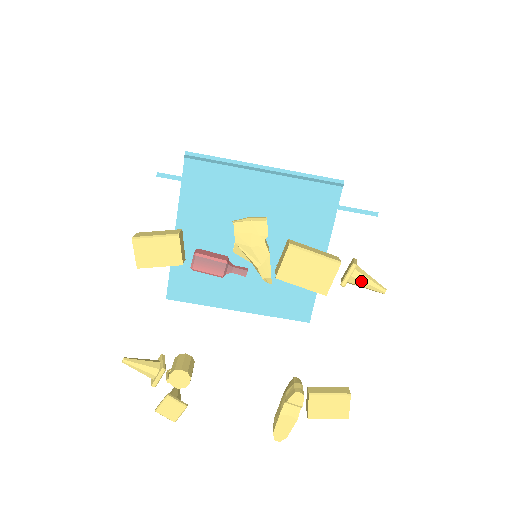
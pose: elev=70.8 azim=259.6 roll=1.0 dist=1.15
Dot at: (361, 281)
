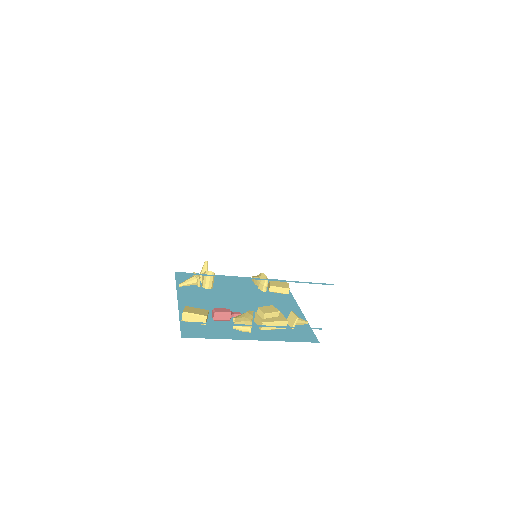
Dot at: (296, 325)
